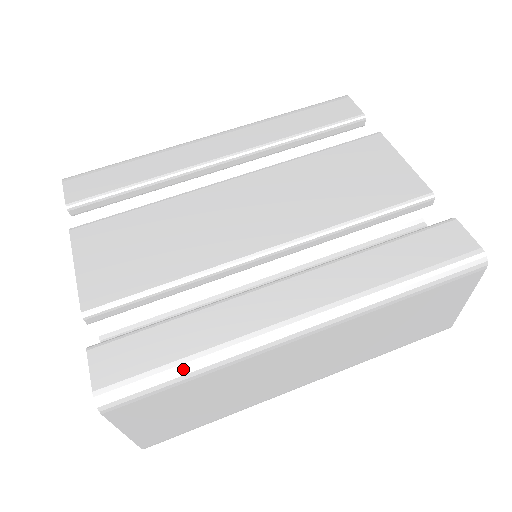
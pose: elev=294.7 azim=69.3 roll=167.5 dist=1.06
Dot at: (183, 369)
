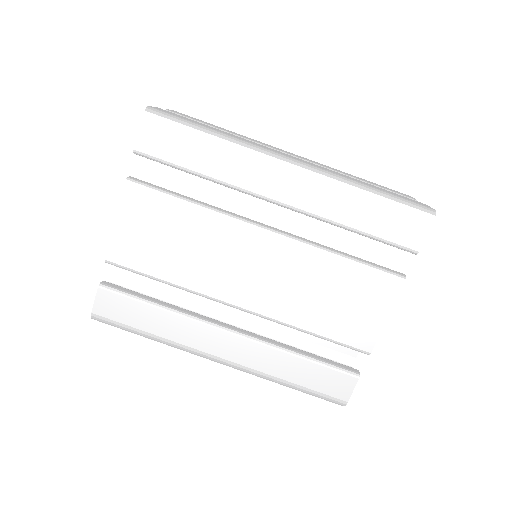
Dot at: (143, 335)
